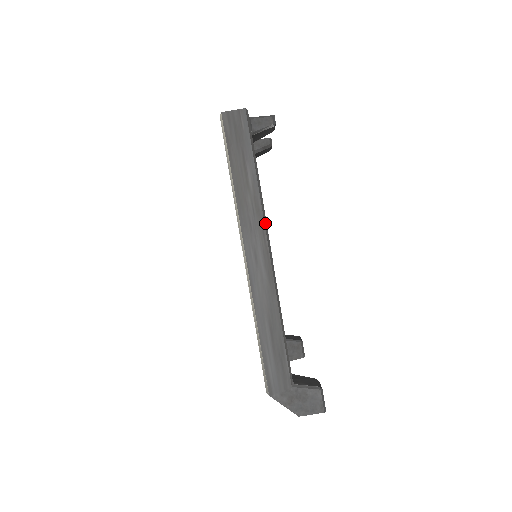
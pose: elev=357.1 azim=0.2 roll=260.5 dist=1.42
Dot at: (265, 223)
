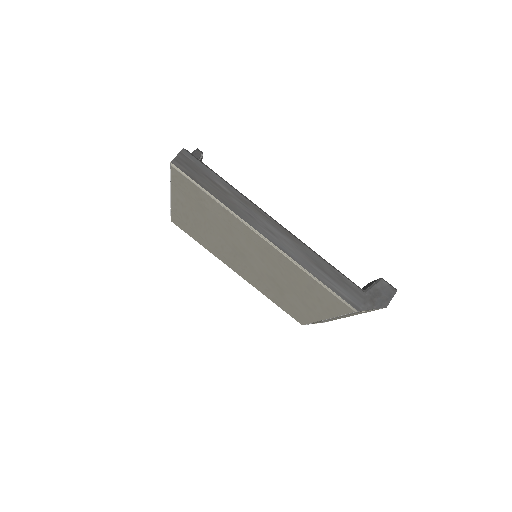
Dot at: (257, 207)
